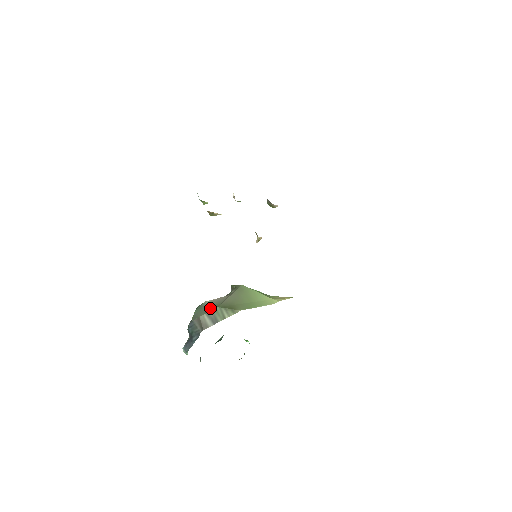
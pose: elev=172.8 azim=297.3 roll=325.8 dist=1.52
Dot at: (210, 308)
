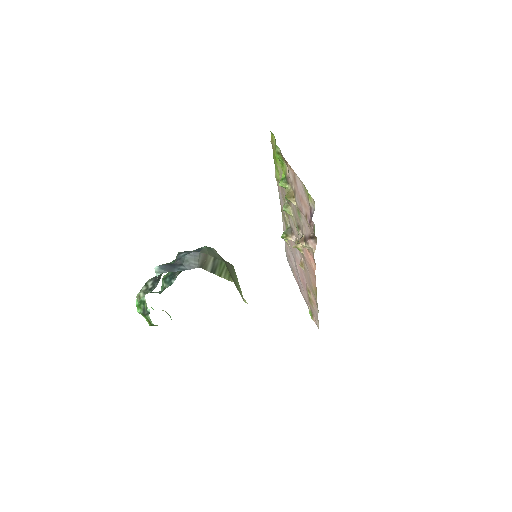
Dot at: (218, 257)
